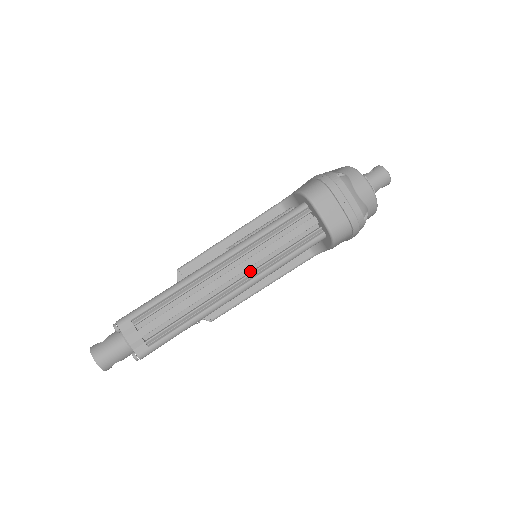
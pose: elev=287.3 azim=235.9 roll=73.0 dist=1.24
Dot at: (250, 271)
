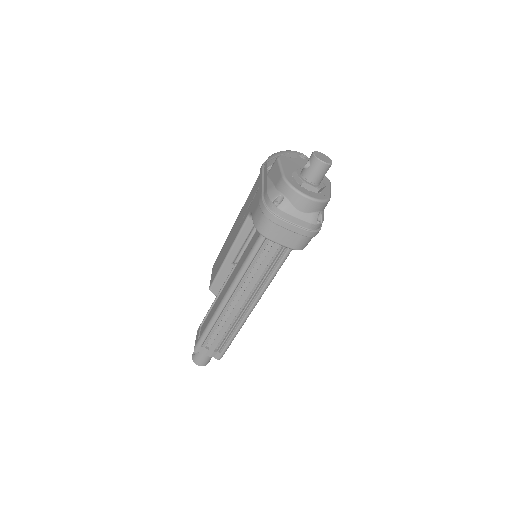
Dot at: (253, 290)
